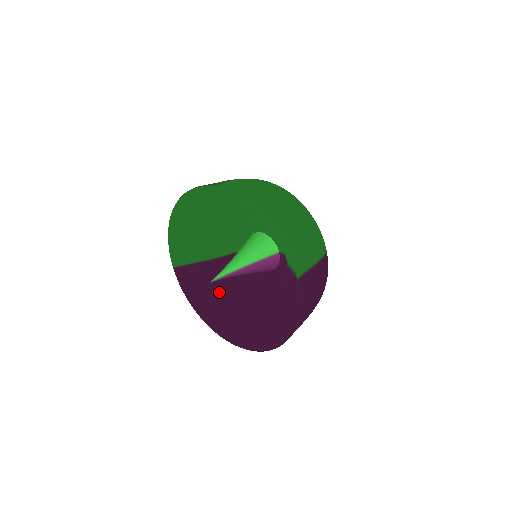
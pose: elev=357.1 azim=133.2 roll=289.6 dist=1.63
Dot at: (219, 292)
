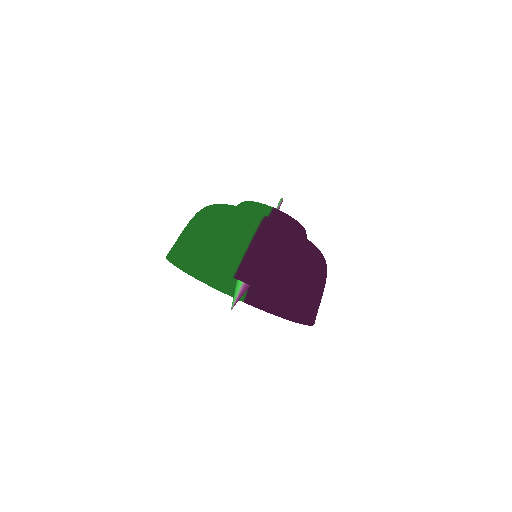
Dot at: occluded
